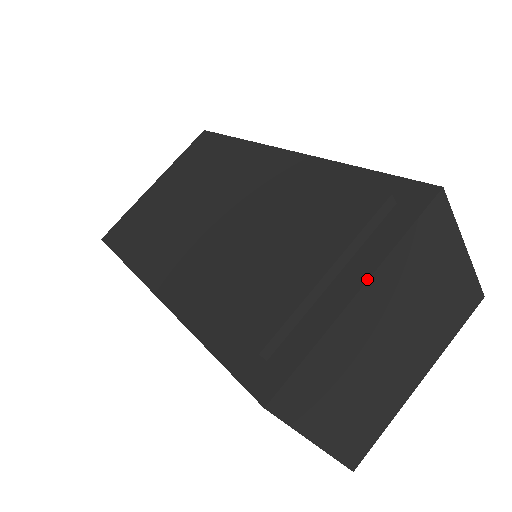
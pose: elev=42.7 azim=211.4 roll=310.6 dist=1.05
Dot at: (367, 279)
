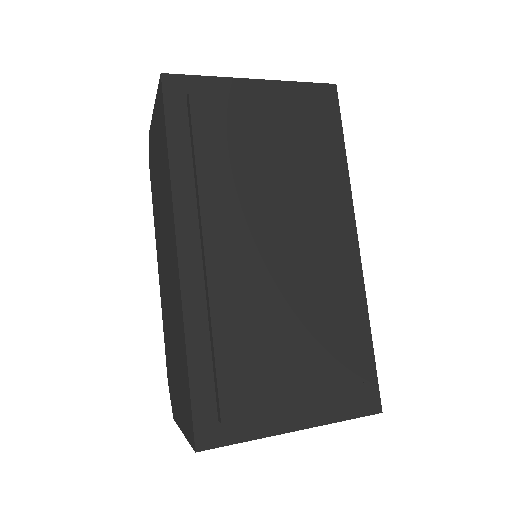
Dot at: (306, 428)
